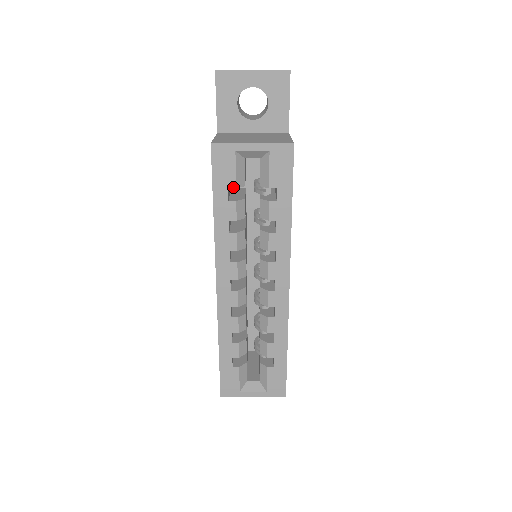
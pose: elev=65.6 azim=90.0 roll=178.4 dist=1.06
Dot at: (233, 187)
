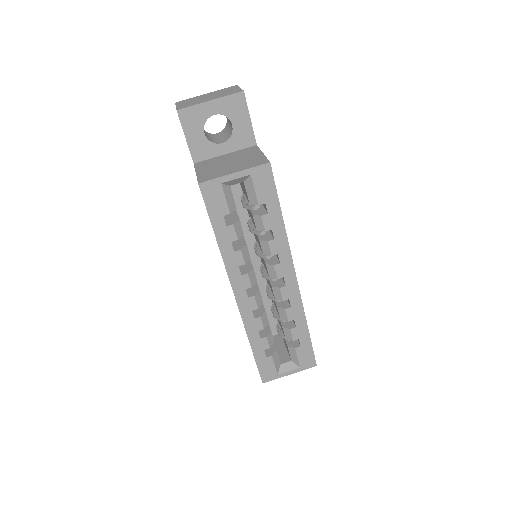
Dot at: (227, 214)
